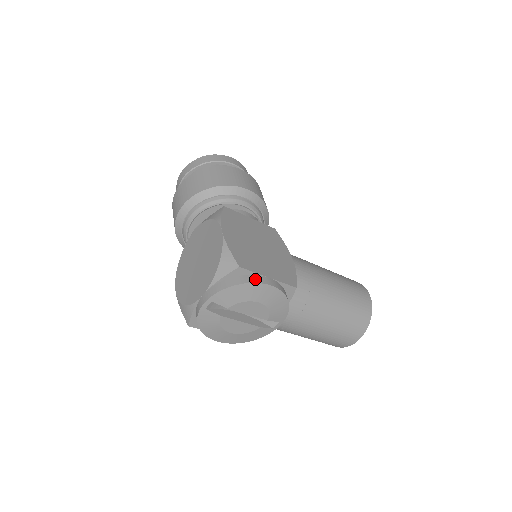
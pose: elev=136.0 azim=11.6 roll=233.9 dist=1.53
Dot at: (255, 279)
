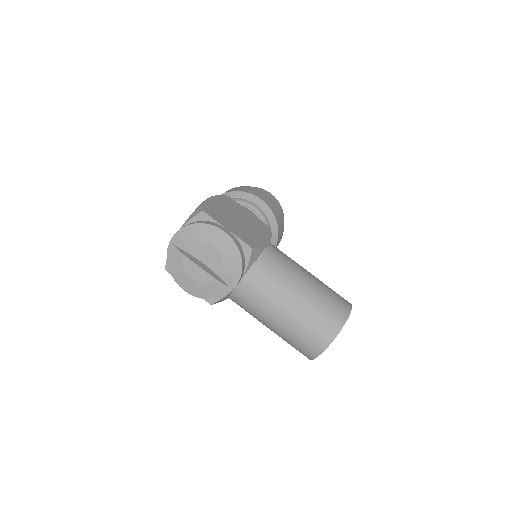
Dot at: (213, 224)
